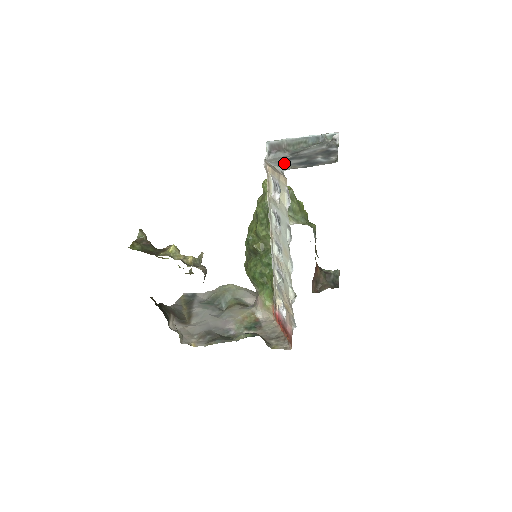
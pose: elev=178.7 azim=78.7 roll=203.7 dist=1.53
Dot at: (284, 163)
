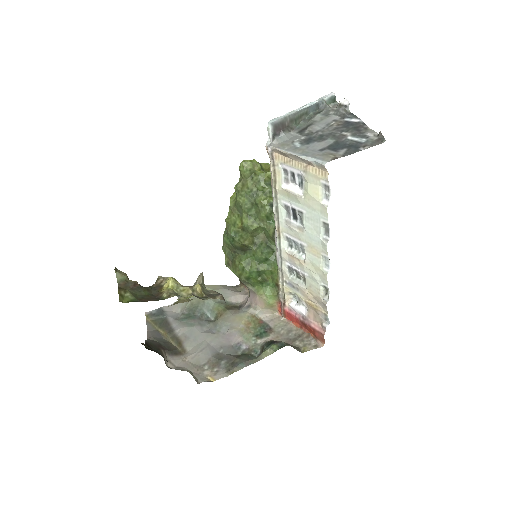
Dot at: (309, 149)
